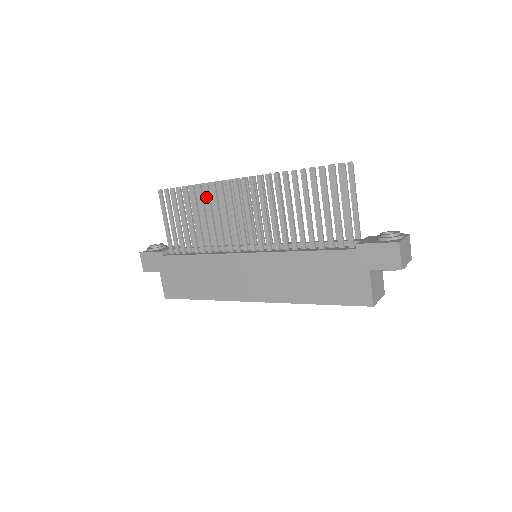
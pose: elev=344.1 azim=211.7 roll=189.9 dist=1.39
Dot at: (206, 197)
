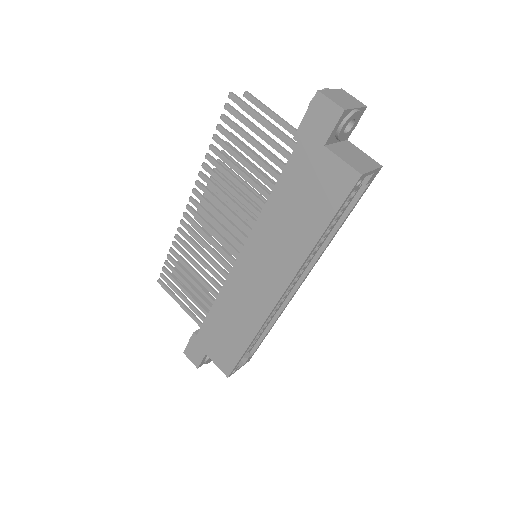
Dot at: (183, 246)
